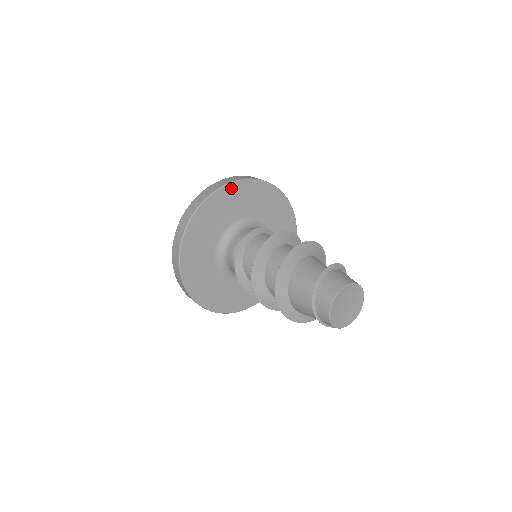
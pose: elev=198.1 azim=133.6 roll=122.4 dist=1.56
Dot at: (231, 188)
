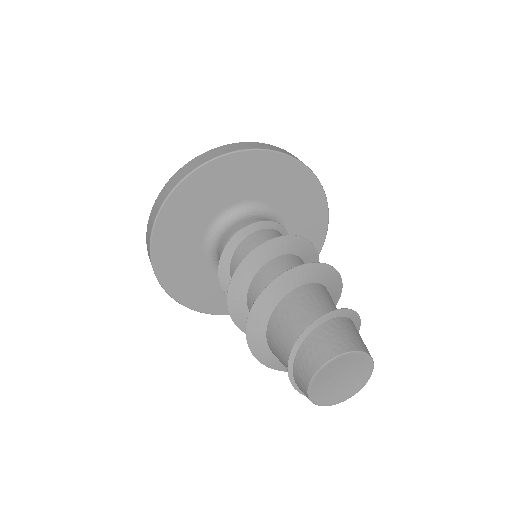
Dot at: (228, 161)
